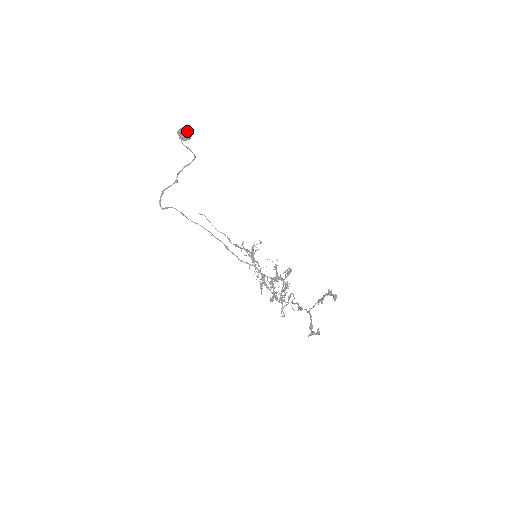
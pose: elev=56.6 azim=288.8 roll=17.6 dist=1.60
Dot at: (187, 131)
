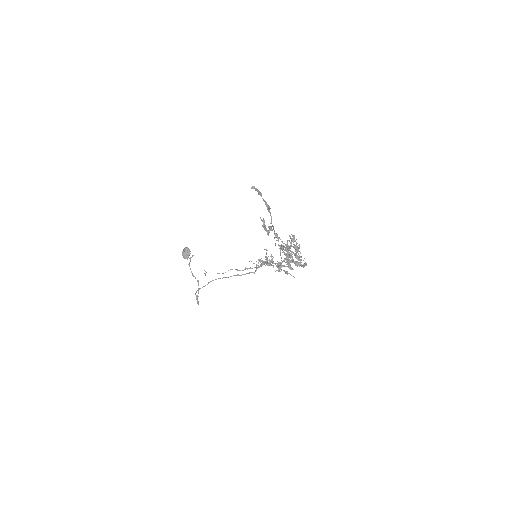
Dot at: (184, 250)
